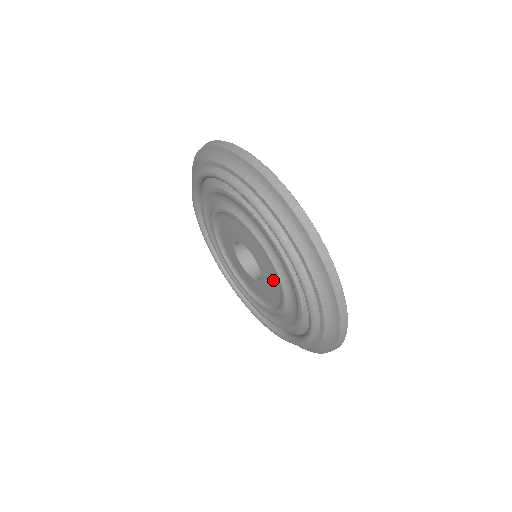
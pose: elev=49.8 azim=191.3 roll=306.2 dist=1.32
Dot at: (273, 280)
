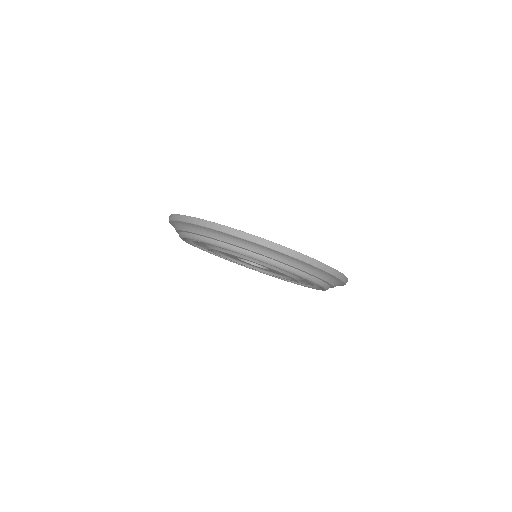
Dot at: occluded
